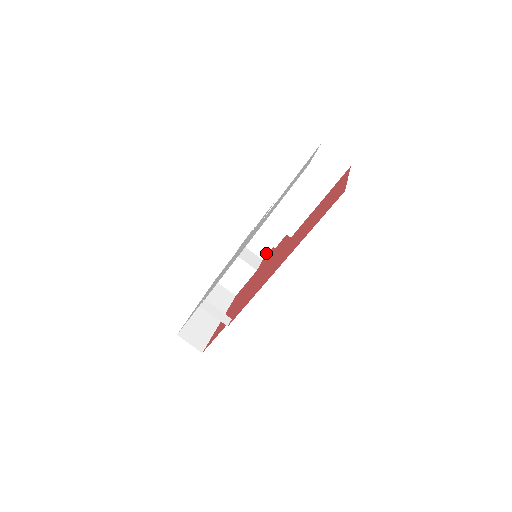
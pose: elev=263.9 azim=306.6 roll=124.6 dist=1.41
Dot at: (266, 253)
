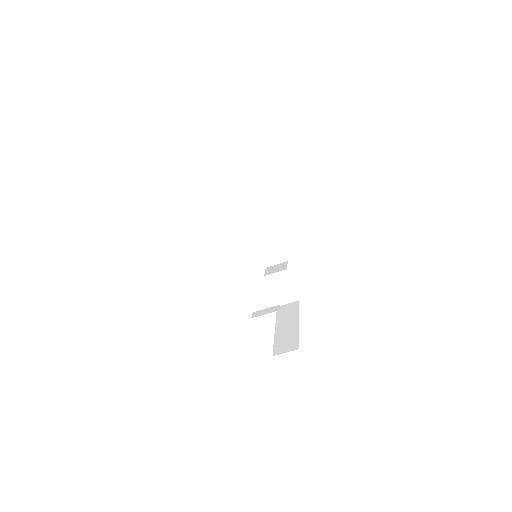
Dot at: (284, 255)
